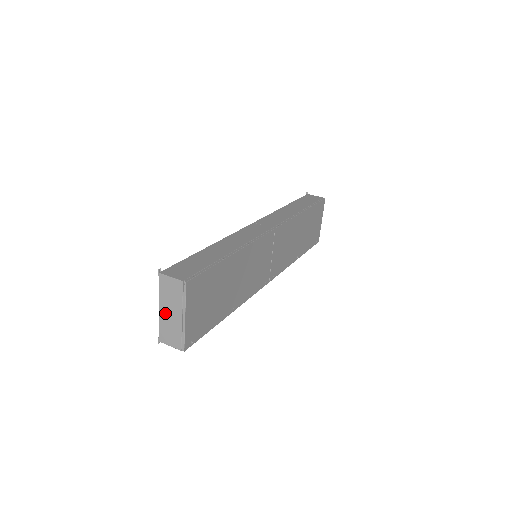
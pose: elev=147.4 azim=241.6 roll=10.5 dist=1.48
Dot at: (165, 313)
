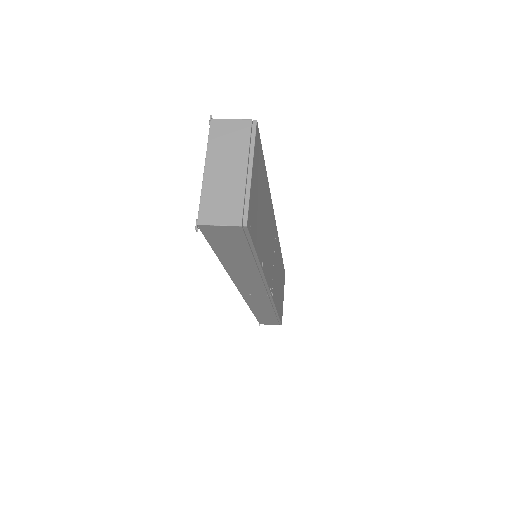
Dot at: (216, 173)
